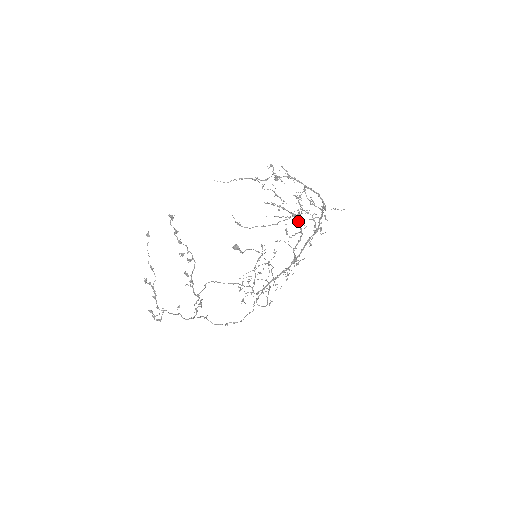
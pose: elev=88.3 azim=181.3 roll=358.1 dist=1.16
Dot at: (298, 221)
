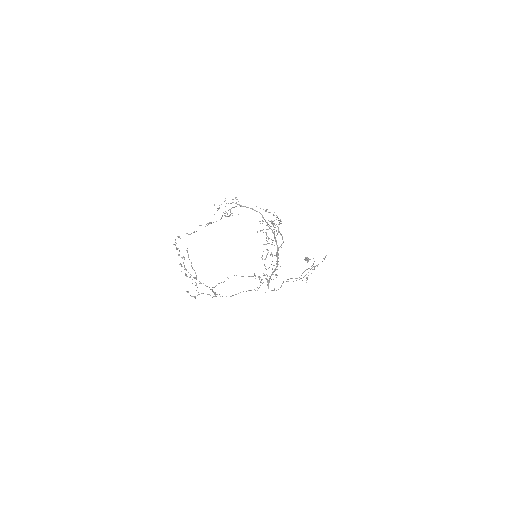
Dot at: (278, 229)
